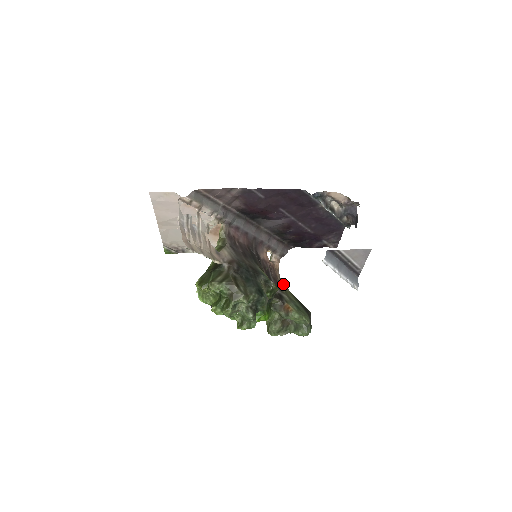
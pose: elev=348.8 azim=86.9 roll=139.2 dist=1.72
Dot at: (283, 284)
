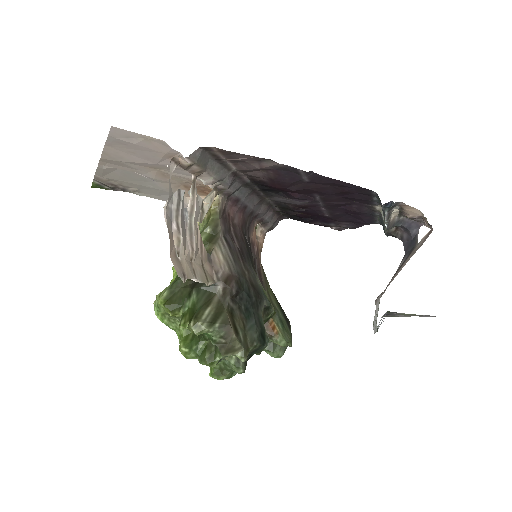
Dot at: (265, 276)
